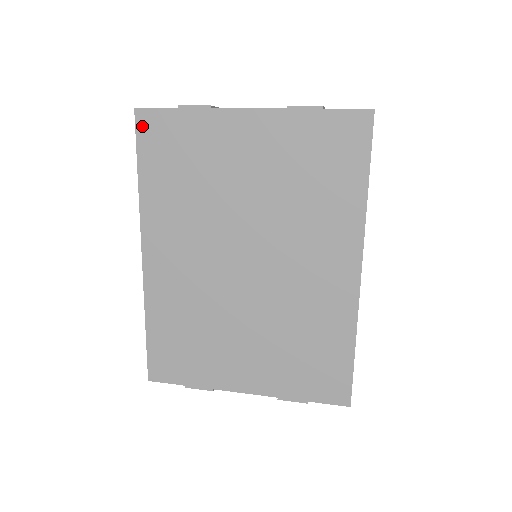
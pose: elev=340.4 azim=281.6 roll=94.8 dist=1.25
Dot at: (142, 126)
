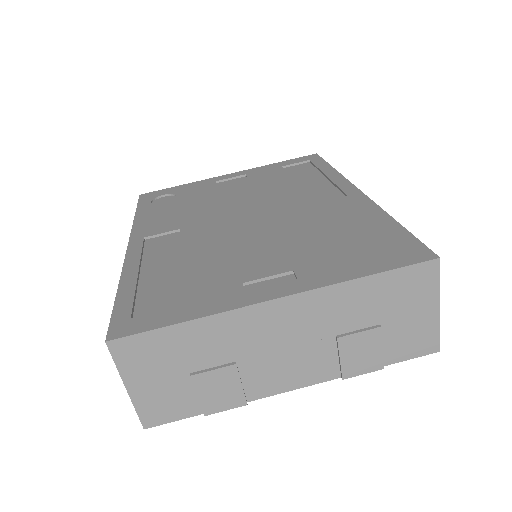
Dot at: occluded
